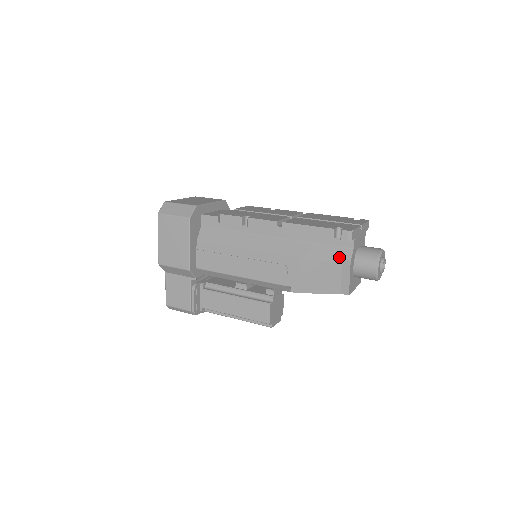
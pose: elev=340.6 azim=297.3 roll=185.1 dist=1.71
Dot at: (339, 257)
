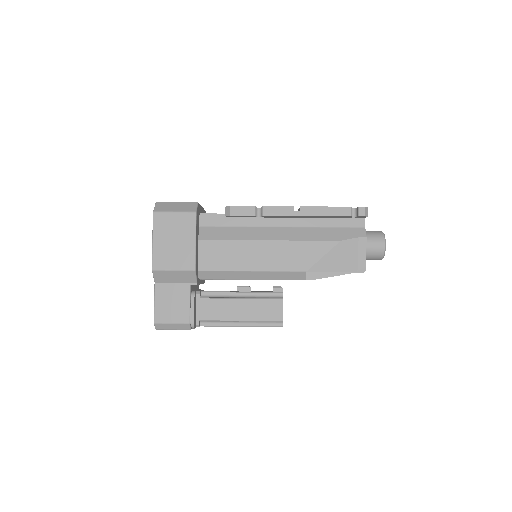
Dot at: (355, 235)
